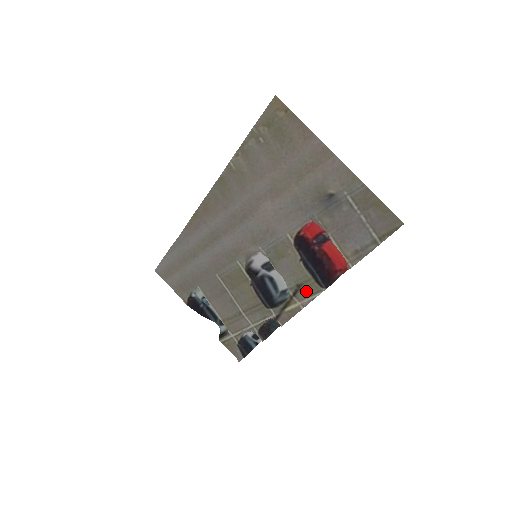
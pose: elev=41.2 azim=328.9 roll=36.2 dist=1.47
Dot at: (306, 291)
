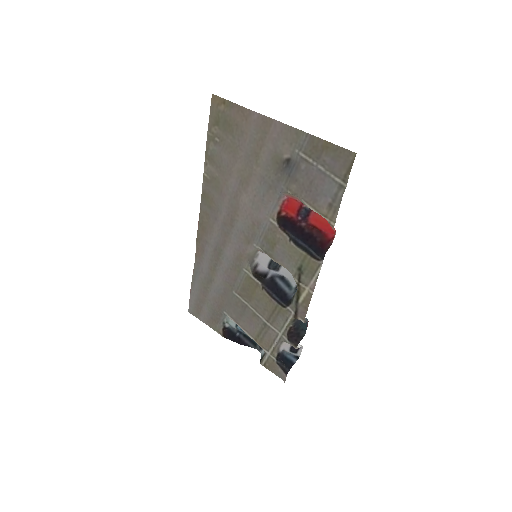
Dot at: (307, 271)
